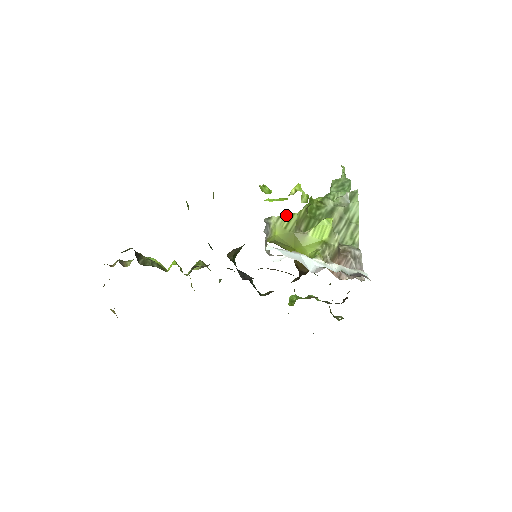
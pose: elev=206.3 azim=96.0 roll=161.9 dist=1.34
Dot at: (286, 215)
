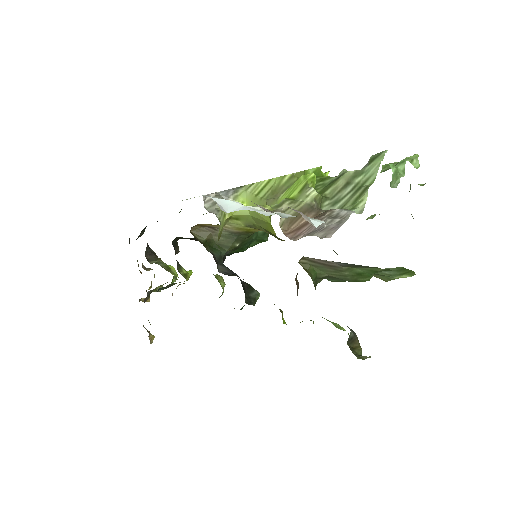
Dot at: (261, 181)
